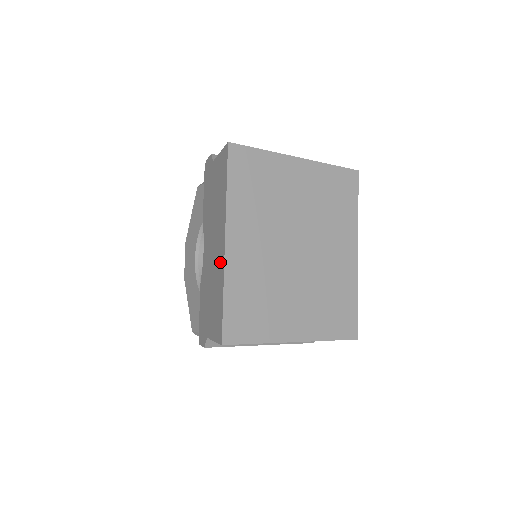
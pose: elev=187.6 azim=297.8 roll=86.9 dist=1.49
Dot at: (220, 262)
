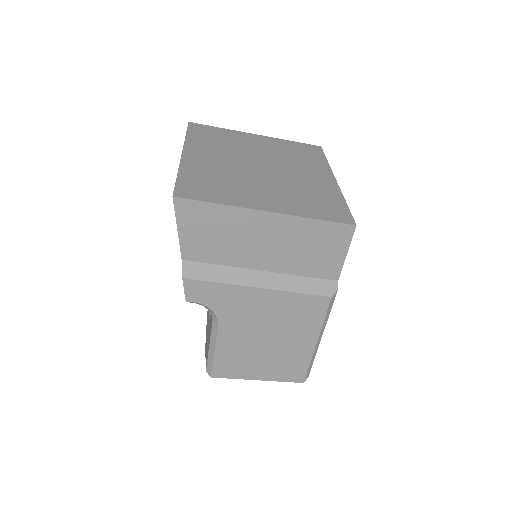
Dot at: occluded
